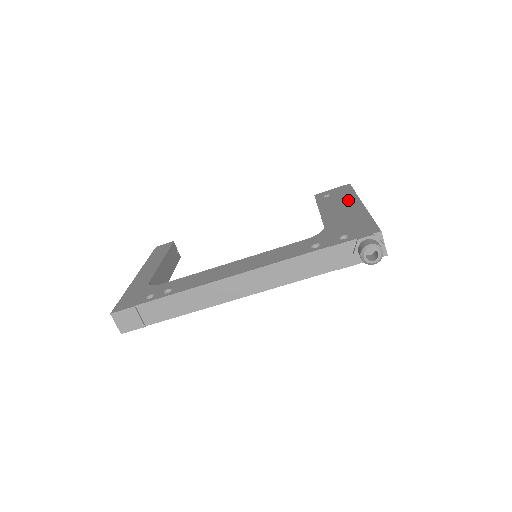
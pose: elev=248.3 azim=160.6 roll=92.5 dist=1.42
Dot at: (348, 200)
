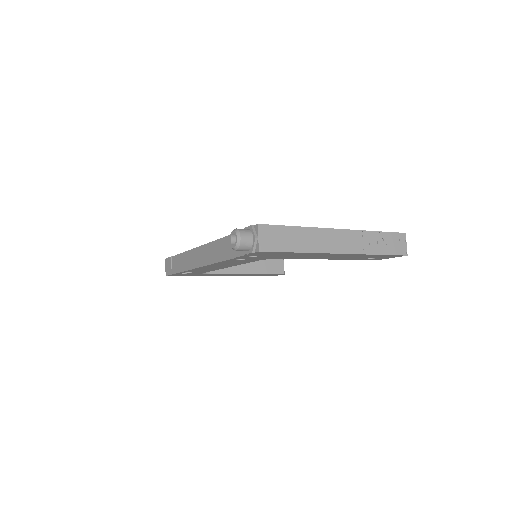
Dot at: occluded
